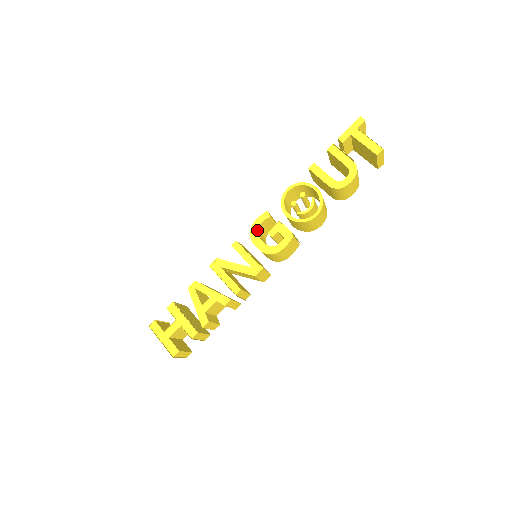
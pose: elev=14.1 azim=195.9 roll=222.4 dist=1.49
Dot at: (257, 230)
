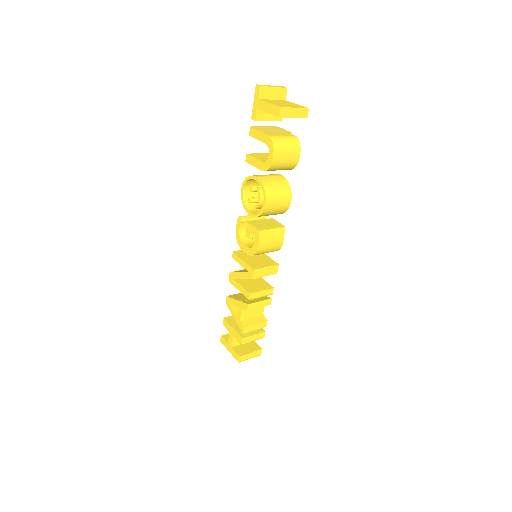
Dot at: (239, 237)
